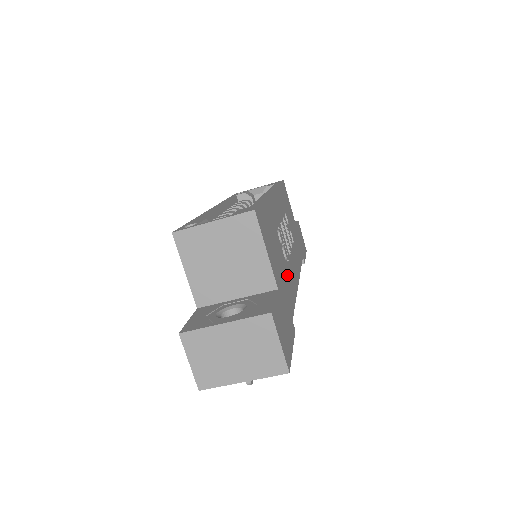
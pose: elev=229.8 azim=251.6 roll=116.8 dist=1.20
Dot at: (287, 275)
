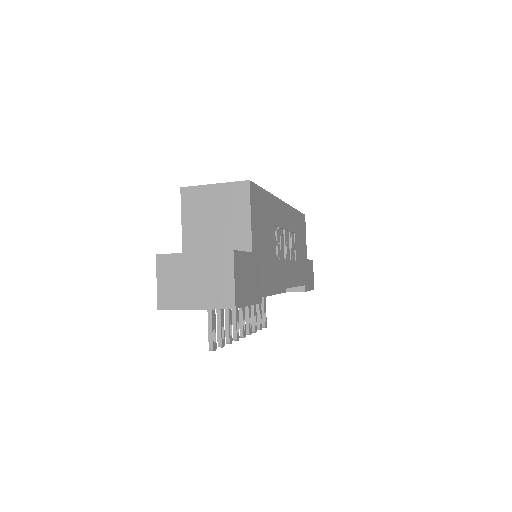
Dot at: (272, 263)
